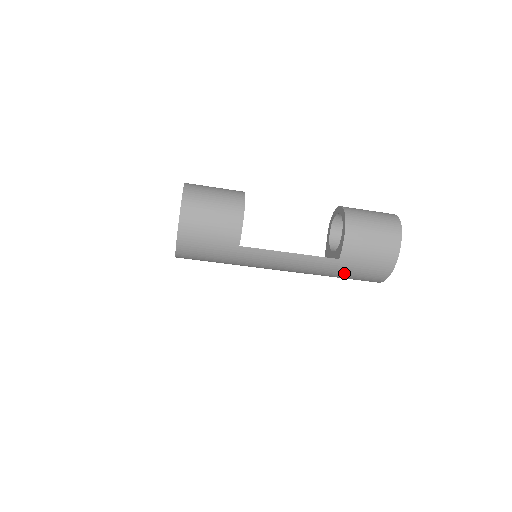
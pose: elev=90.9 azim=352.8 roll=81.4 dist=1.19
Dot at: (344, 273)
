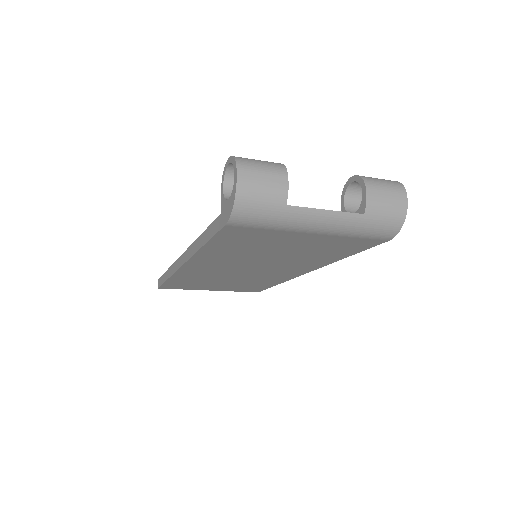
Dot at: (366, 229)
